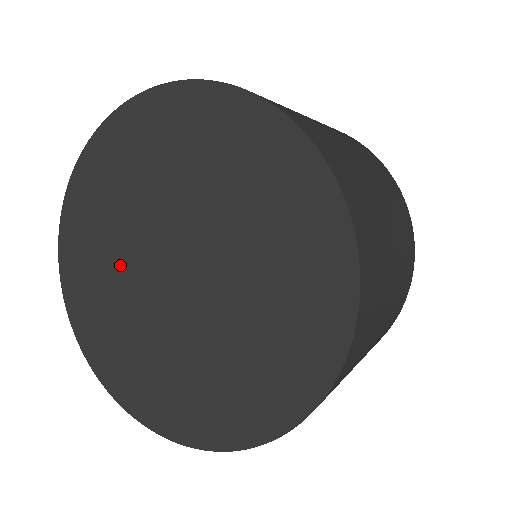
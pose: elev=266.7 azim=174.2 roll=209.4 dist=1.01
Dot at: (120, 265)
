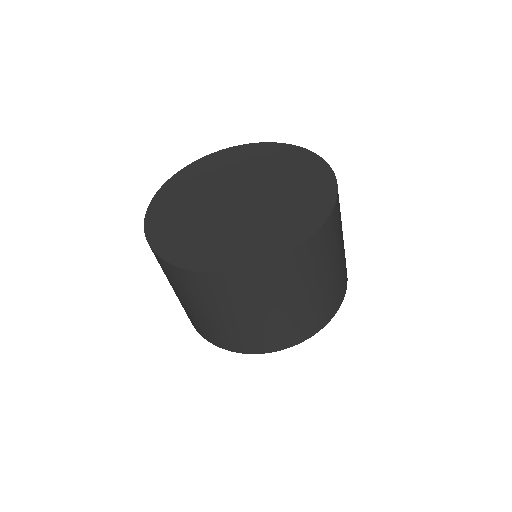
Dot at: (203, 191)
